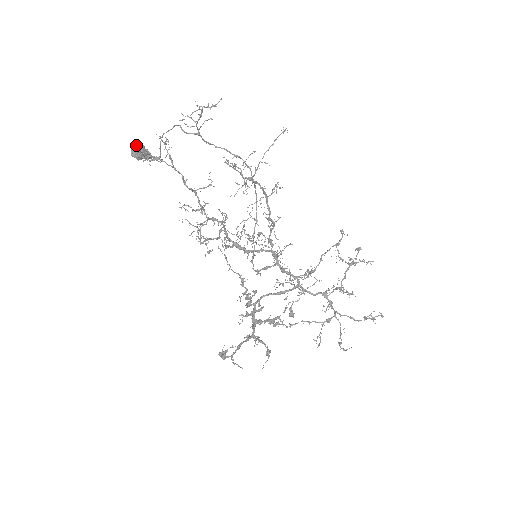
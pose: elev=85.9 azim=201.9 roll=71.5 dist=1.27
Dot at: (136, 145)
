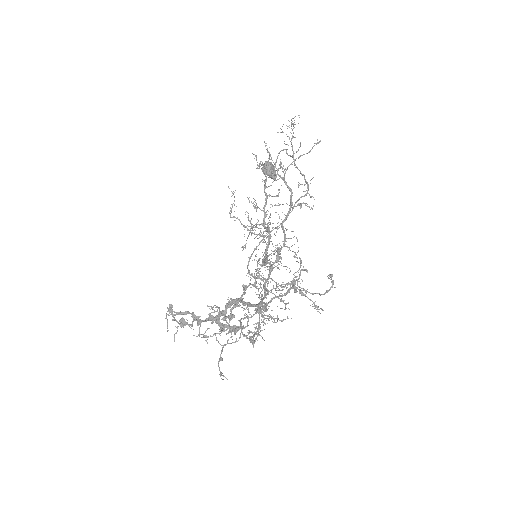
Dot at: (267, 162)
